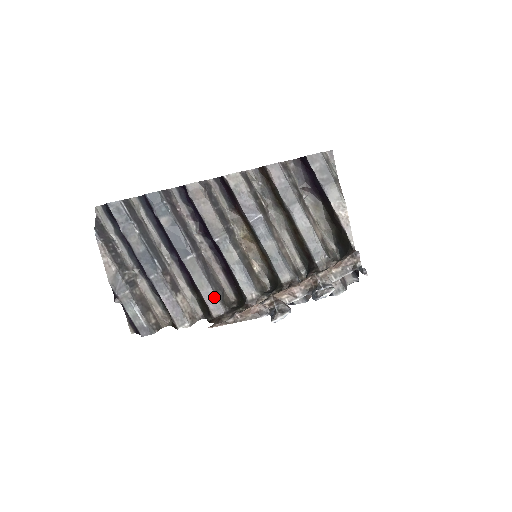
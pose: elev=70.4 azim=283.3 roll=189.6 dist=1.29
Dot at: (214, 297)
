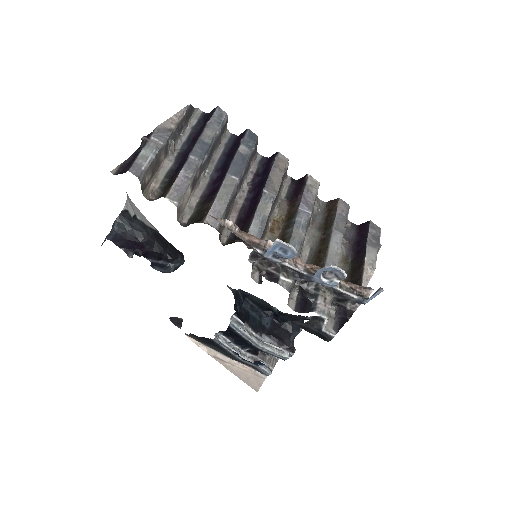
Dot at: (221, 213)
